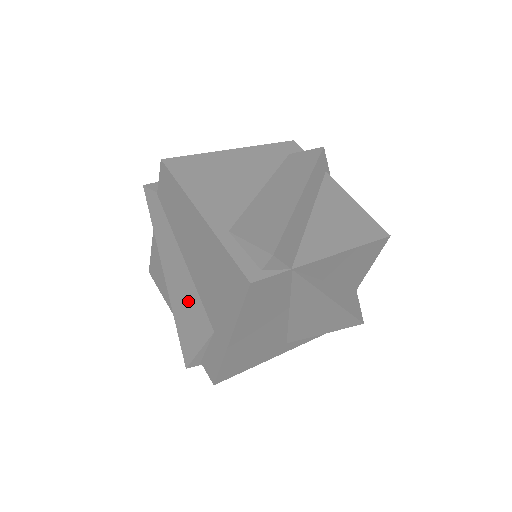
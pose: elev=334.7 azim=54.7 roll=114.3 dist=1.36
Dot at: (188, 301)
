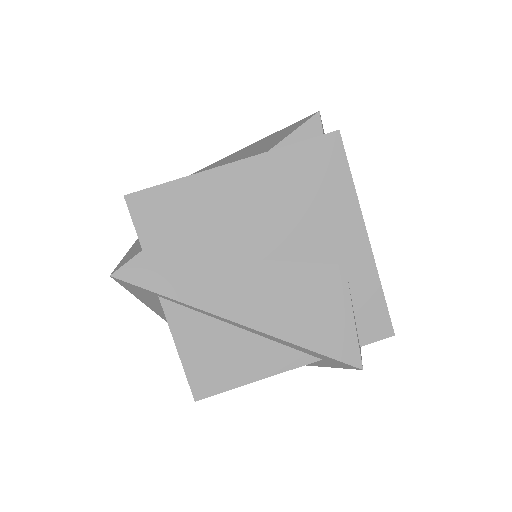
Dot at: (291, 291)
